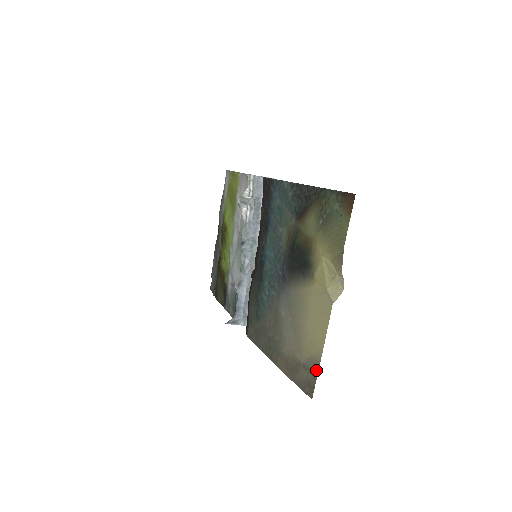
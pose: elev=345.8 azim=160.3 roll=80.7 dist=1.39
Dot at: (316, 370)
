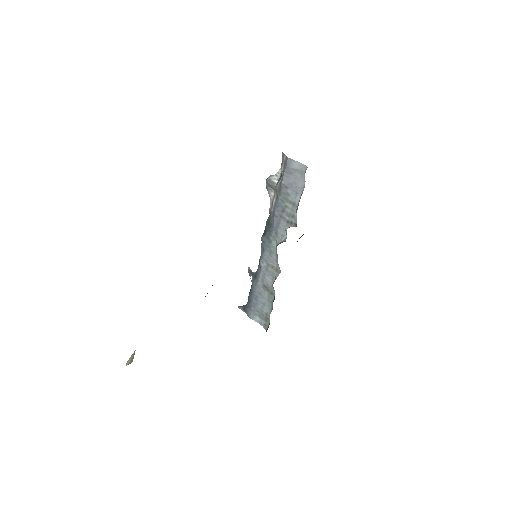
Dot at: occluded
